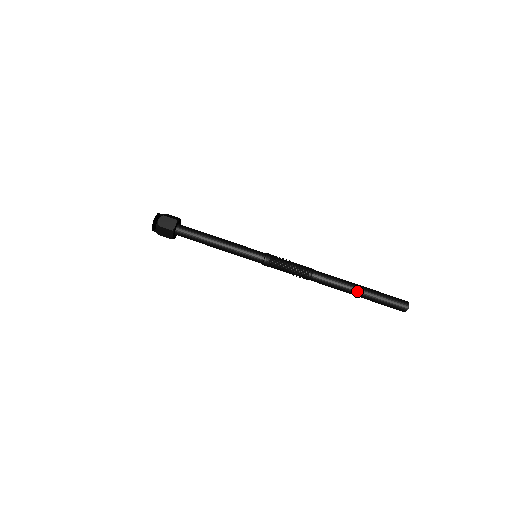
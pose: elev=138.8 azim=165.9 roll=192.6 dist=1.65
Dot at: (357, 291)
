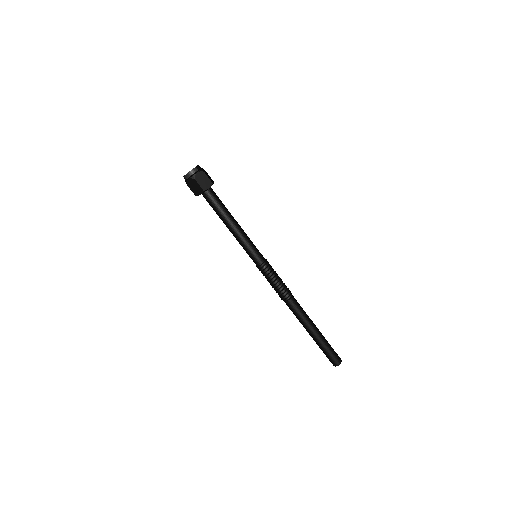
Dot at: (313, 332)
